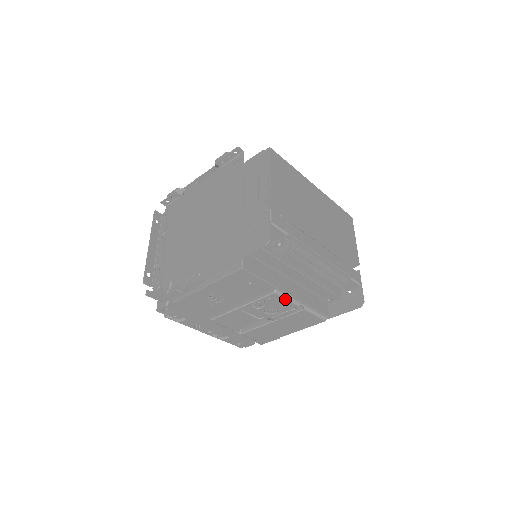
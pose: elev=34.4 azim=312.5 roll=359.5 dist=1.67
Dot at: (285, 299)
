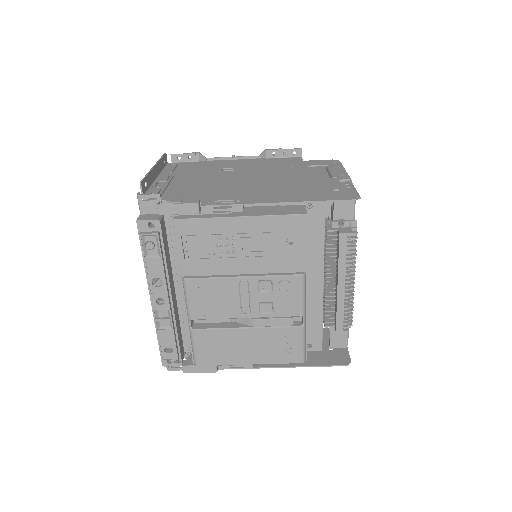
Dot at: (302, 294)
